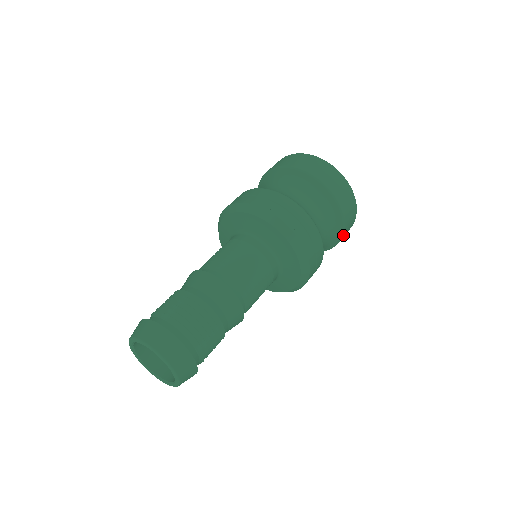
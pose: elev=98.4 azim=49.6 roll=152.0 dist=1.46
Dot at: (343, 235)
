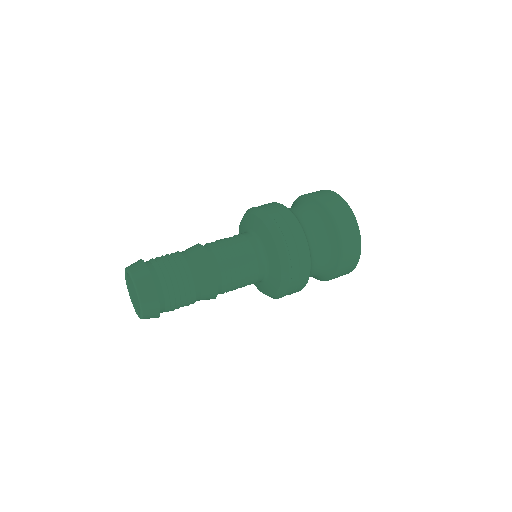
Dot at: (343, 253)
